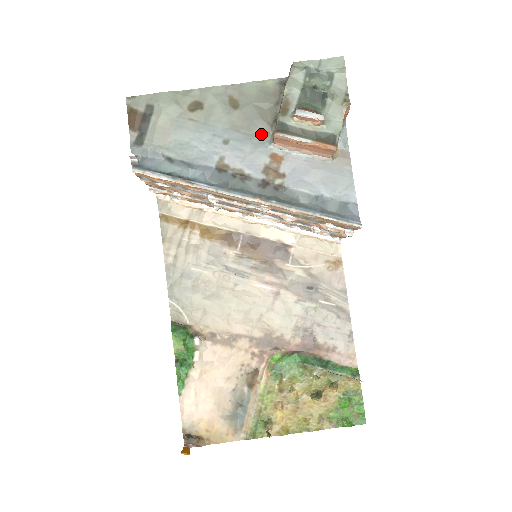
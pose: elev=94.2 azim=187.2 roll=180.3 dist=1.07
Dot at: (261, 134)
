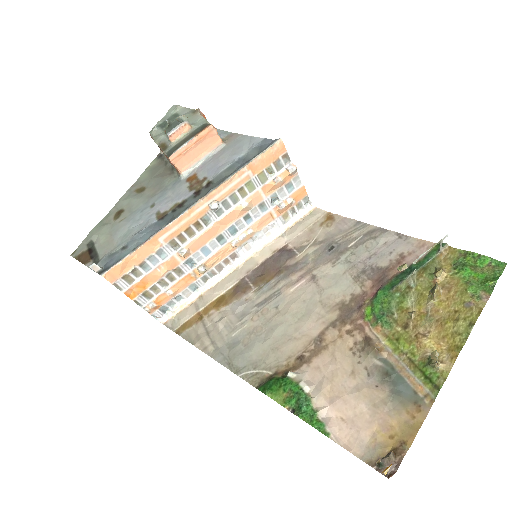
Dot at: (170, 181)
